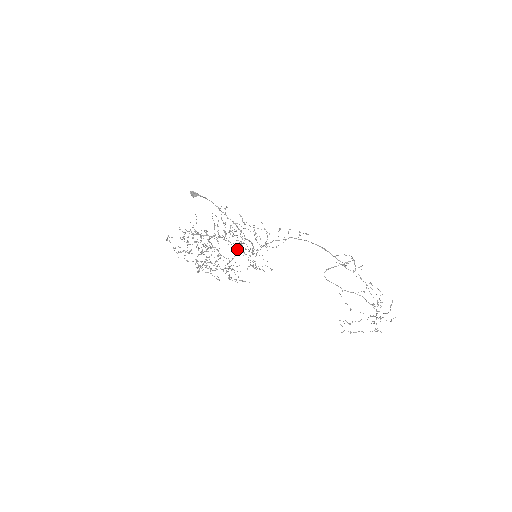
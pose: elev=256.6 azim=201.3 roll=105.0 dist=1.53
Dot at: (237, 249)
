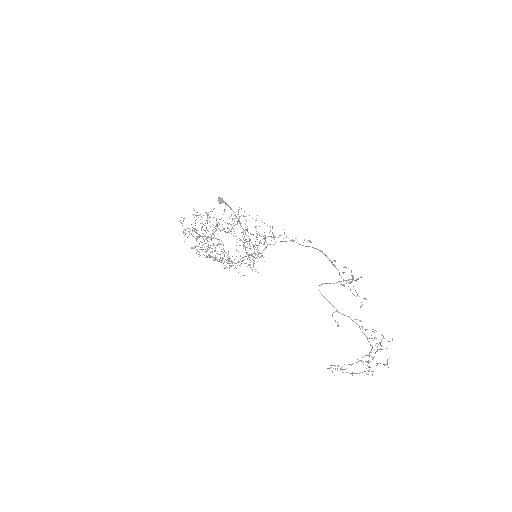
Dot at: (243, 257)
